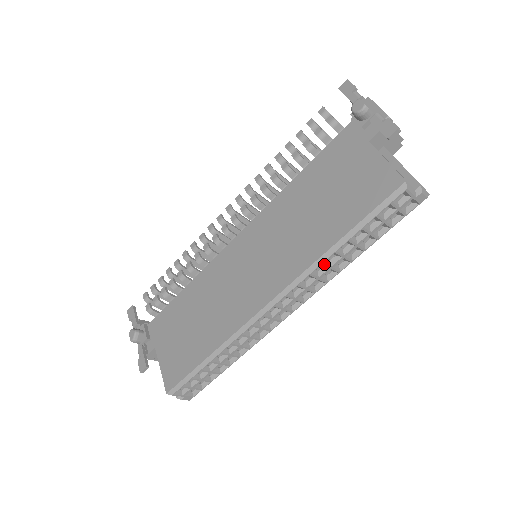
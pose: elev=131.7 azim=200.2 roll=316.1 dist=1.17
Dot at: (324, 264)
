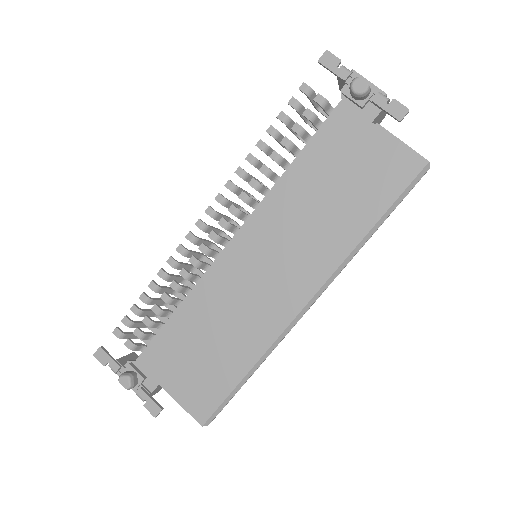
Dot at: (355, 254)
